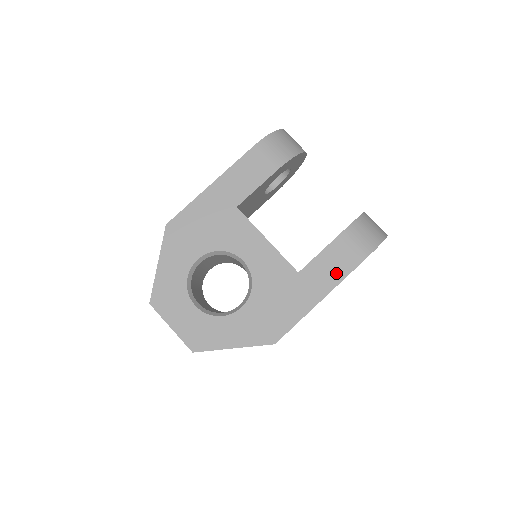
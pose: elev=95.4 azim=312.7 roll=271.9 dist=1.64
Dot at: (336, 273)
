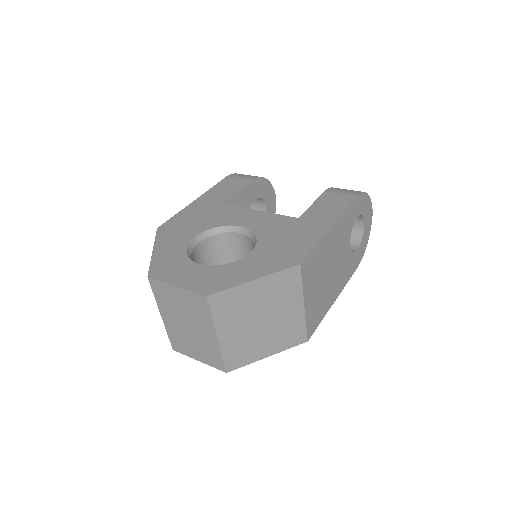
Dot at: (335, 209)
